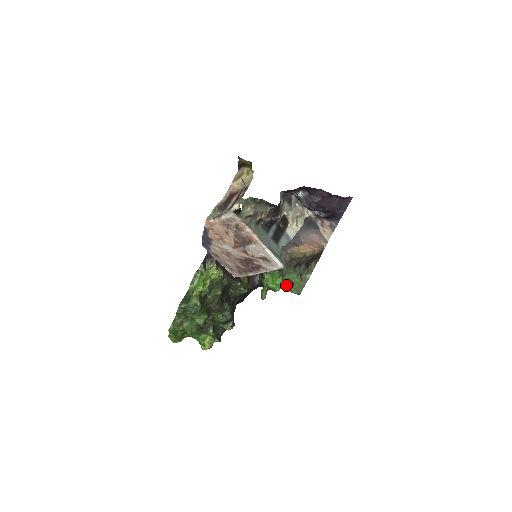
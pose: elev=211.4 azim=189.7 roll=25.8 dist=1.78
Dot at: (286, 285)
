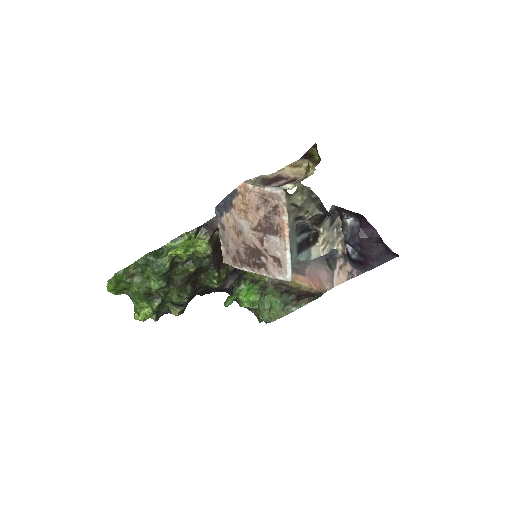
Dot at: (261, 305)
